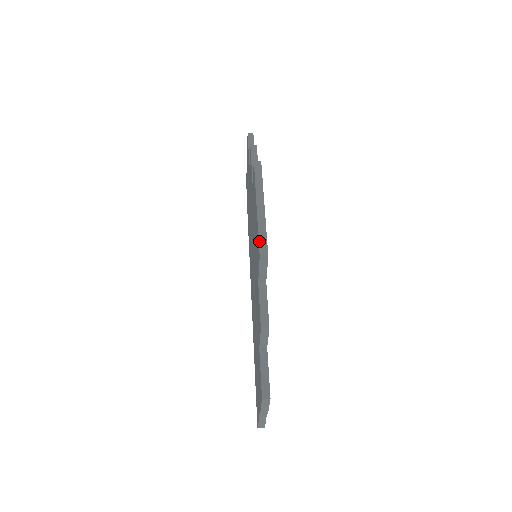
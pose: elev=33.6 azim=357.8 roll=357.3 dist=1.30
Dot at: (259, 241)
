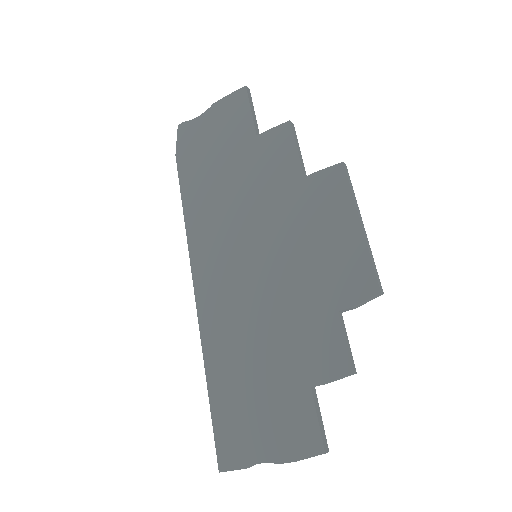
Dot at: (376, 273)
